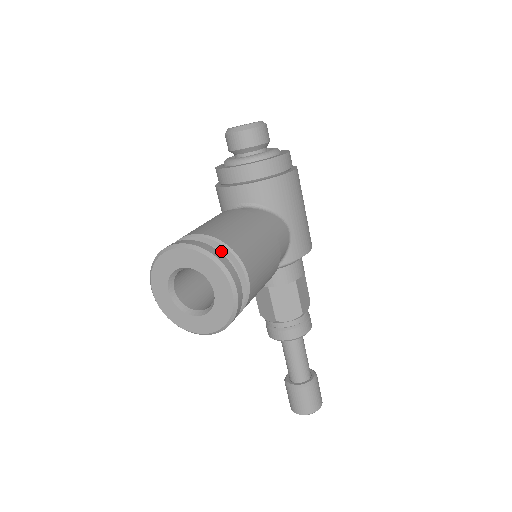
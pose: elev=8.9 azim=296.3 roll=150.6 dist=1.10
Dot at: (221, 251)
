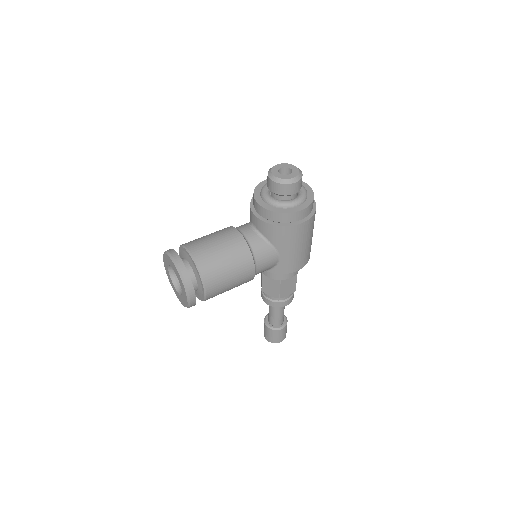
Dot at: (197, 271)
